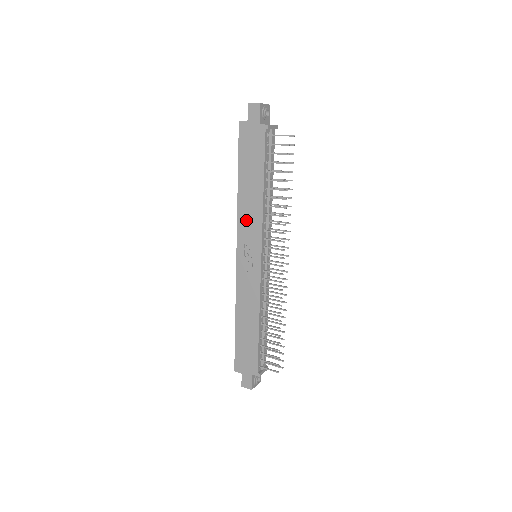
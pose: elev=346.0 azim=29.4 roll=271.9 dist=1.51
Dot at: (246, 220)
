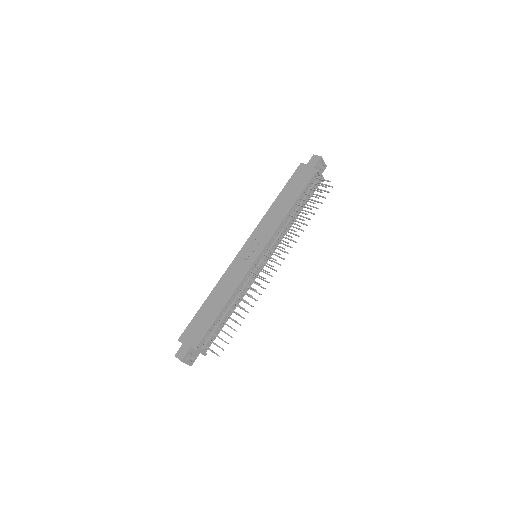
Dot at: (266, 224)
